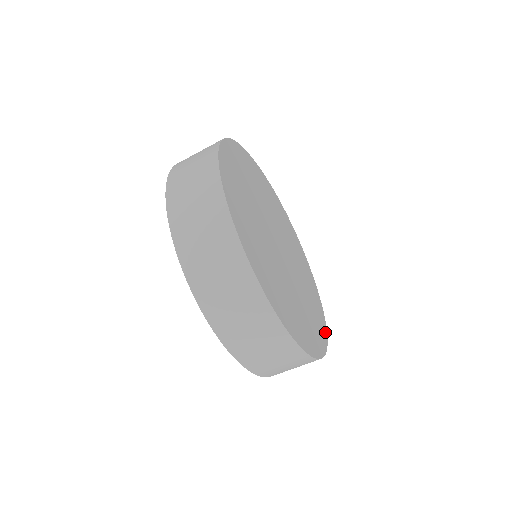
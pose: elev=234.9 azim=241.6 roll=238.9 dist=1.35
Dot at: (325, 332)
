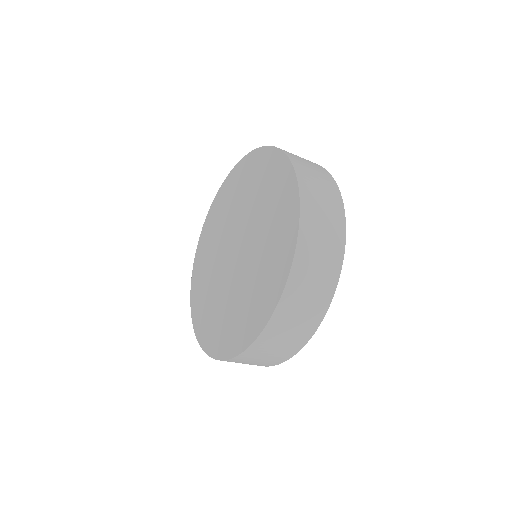
Dot at: occluded
